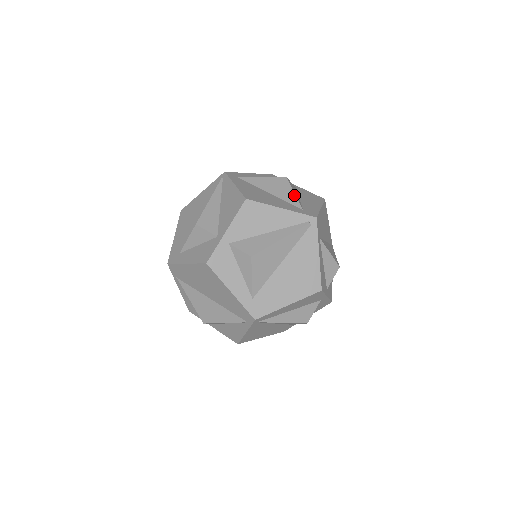
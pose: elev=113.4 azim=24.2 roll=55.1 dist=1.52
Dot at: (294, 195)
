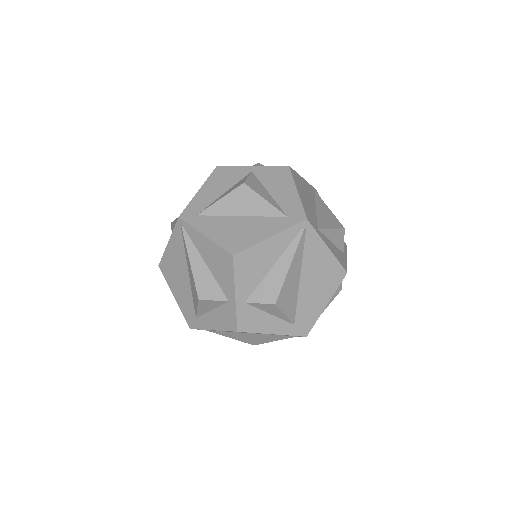
Dot at: (267, 203)
